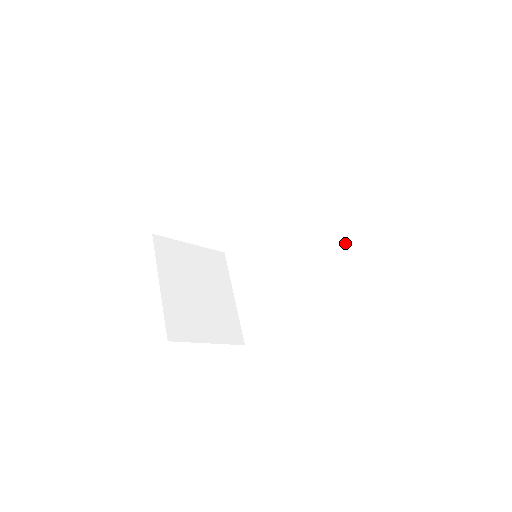
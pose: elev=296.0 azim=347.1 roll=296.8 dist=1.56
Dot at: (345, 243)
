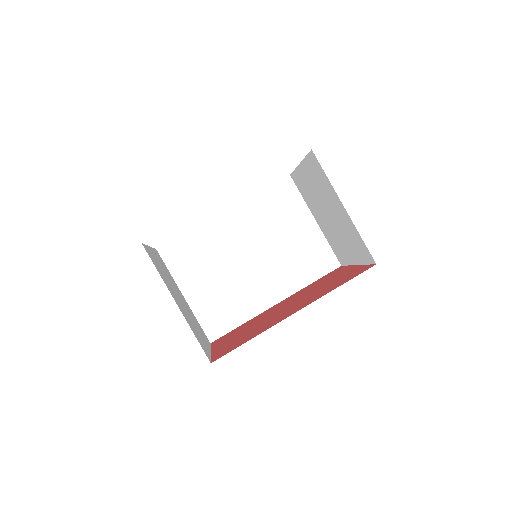
Dot at: (308, 235)
